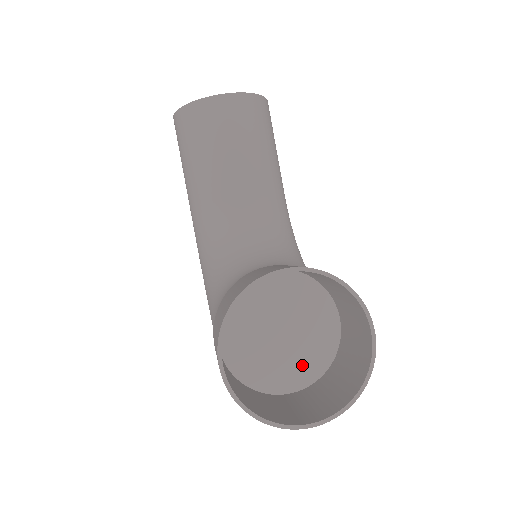
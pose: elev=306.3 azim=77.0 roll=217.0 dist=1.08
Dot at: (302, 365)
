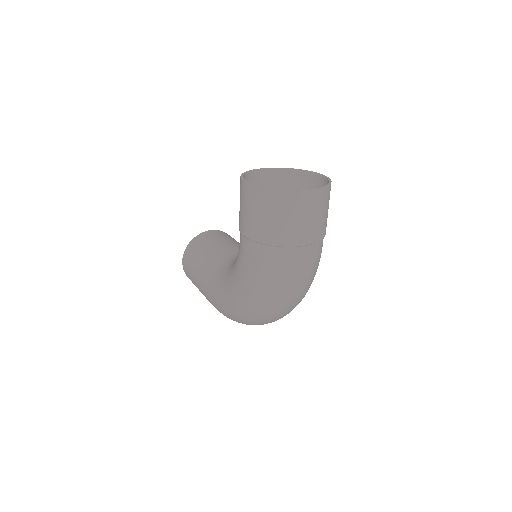
Dot at: occluded
